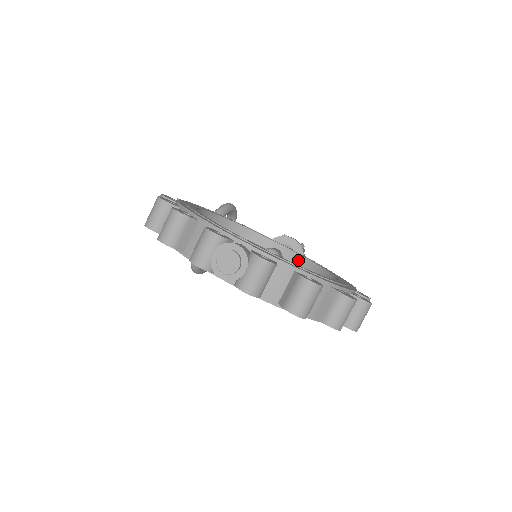
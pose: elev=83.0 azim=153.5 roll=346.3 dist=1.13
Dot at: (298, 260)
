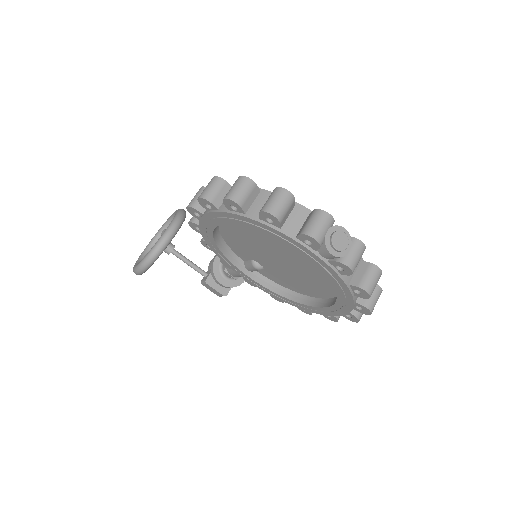
Dot at: occluded
